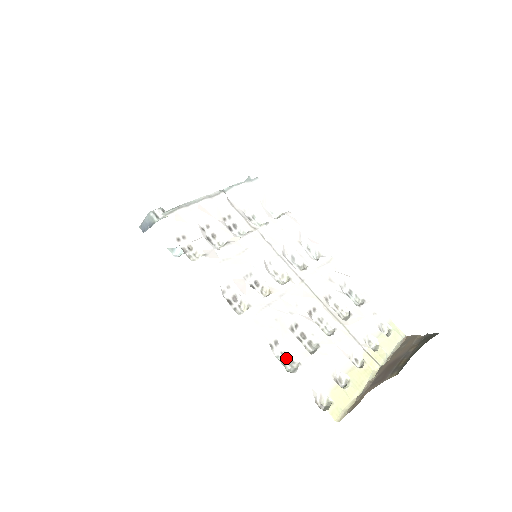
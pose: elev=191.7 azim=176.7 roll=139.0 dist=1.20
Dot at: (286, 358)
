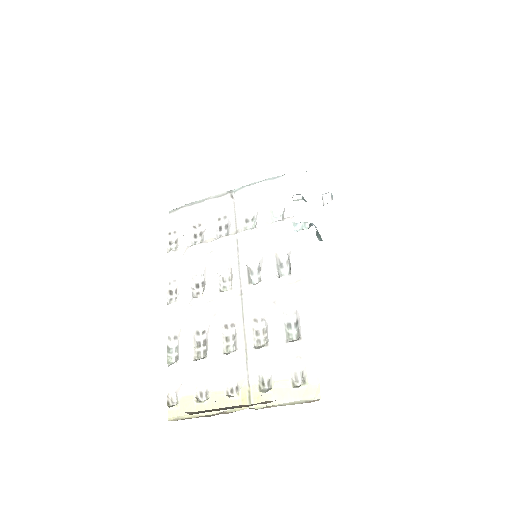
Dot at: (176, 353)
